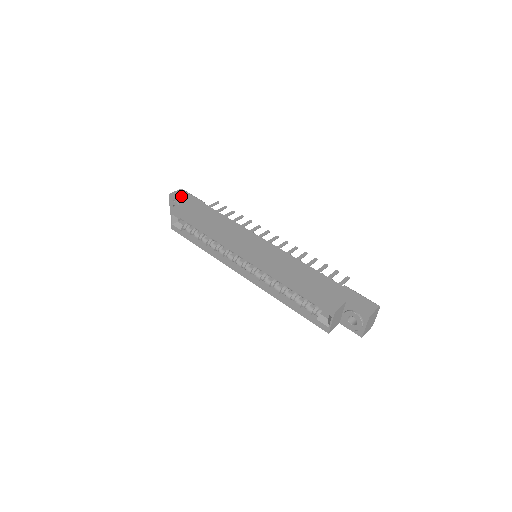
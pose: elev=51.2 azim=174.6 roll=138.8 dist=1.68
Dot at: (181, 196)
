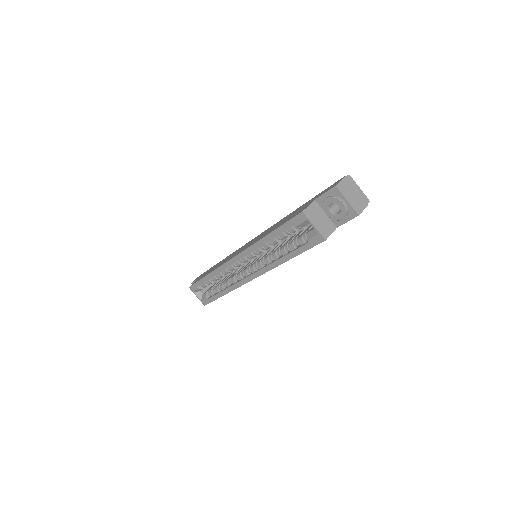
Dot at: occluded
